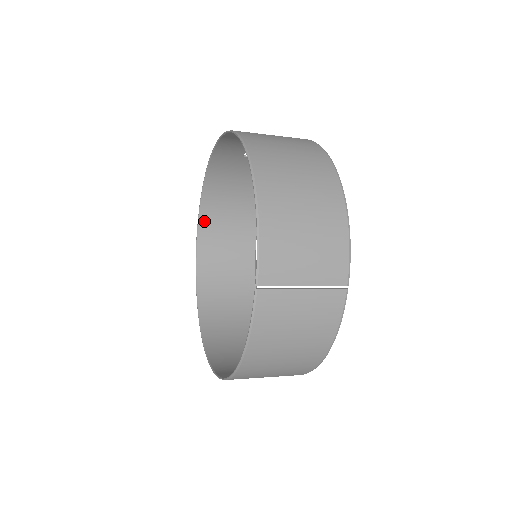
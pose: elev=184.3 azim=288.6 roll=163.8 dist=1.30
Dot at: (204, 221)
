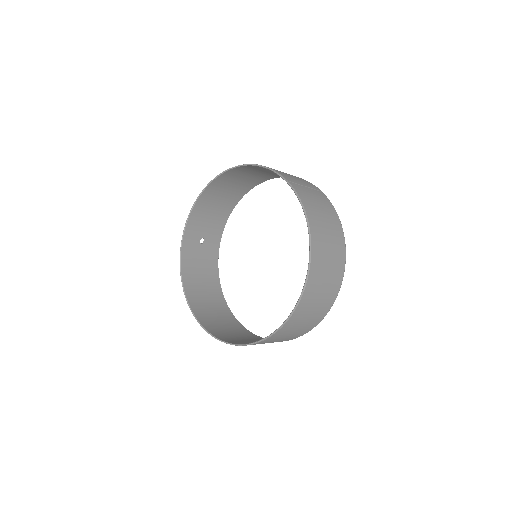
Dot at: (193, 304)
